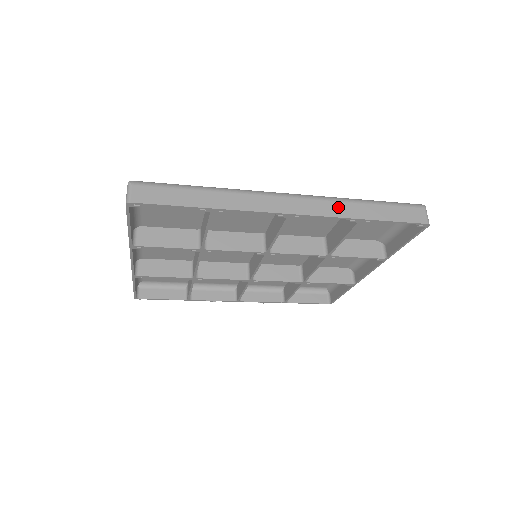
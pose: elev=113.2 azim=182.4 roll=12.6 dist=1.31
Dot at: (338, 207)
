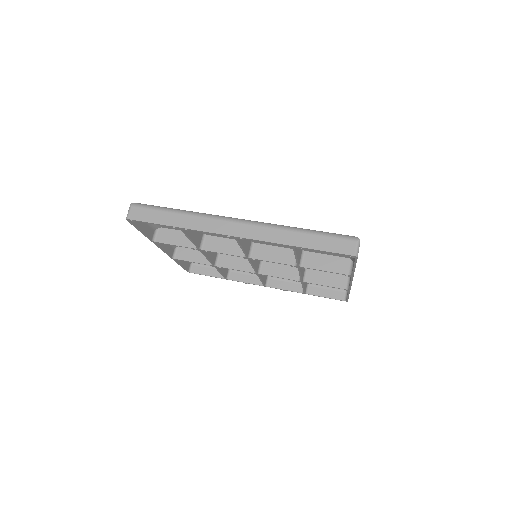
Dot at: (276, 234)
